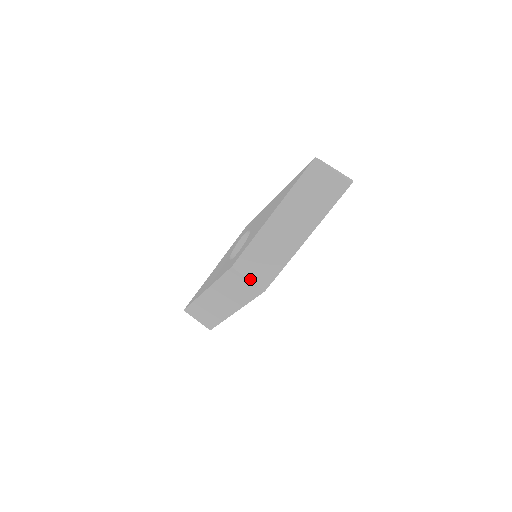
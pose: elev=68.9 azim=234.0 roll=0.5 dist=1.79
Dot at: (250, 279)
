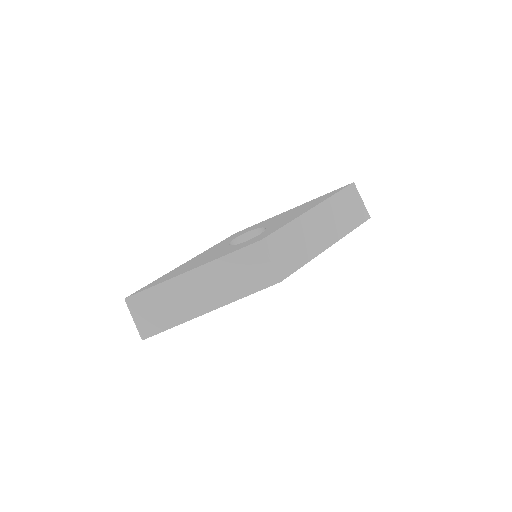
Dot at: (273, 262)
